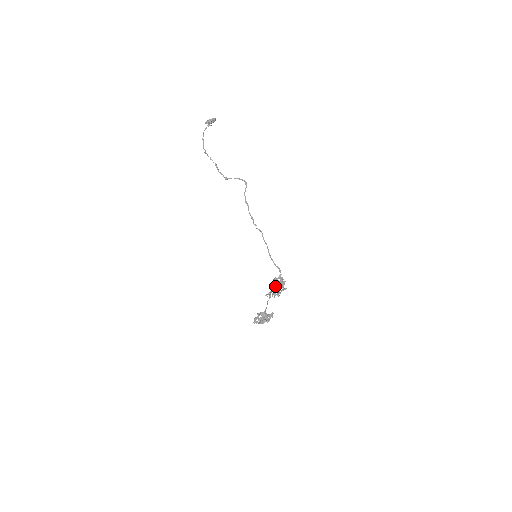
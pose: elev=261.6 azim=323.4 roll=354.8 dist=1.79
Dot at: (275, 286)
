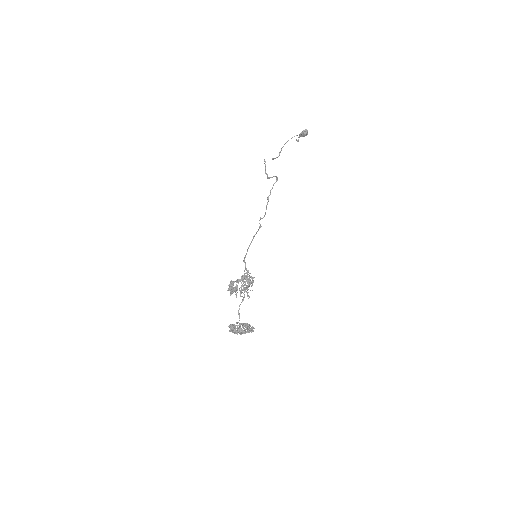
Dot at: (233, 281)
